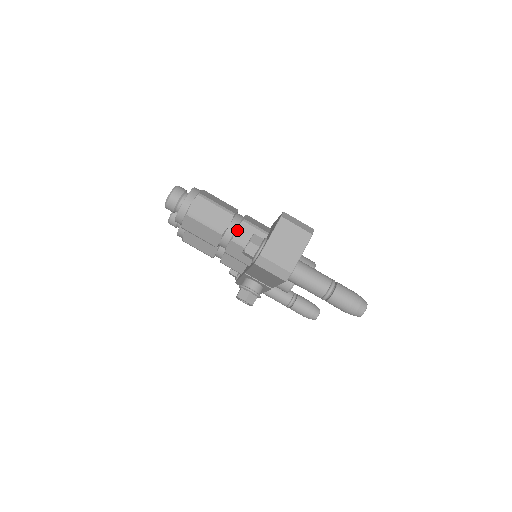
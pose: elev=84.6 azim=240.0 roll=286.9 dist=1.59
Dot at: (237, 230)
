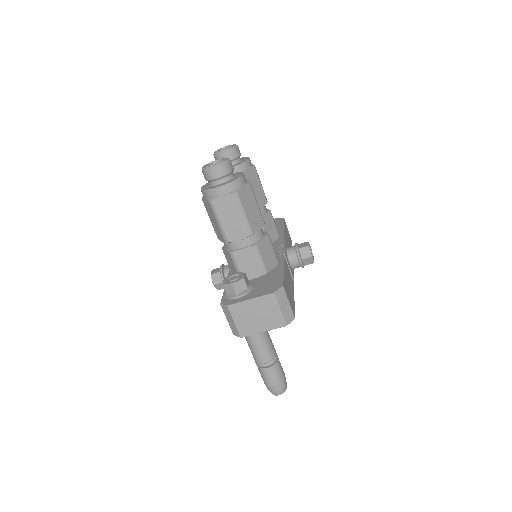
Dot at: (242, 250)
